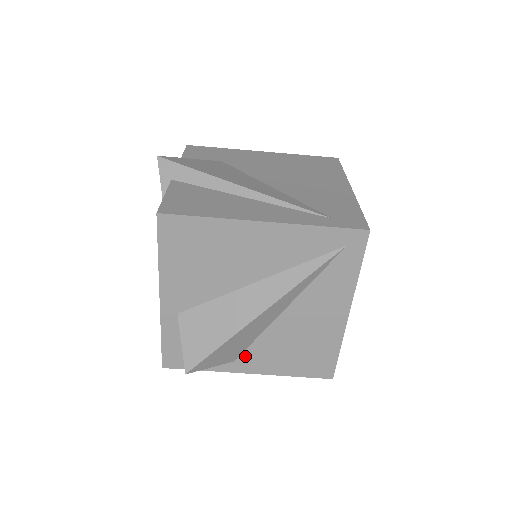
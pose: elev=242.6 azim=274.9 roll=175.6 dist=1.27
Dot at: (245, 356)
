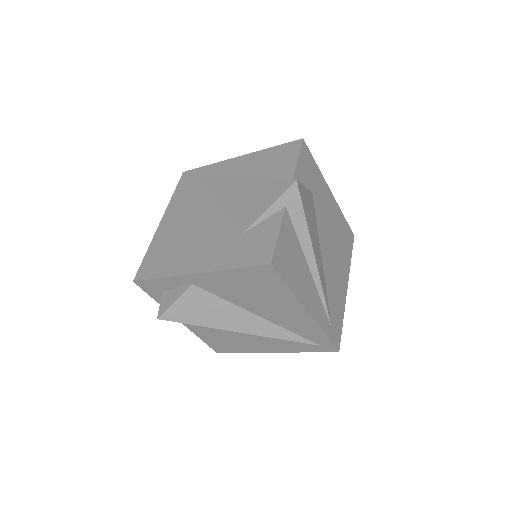
Dot at: occluded
